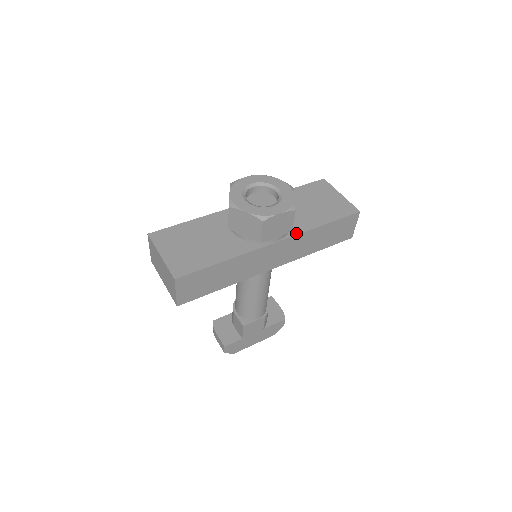
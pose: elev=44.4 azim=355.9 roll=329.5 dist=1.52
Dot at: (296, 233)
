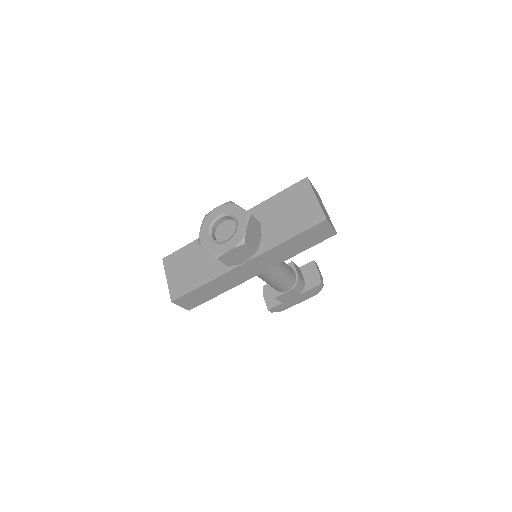
Dot at: (262, 252)
